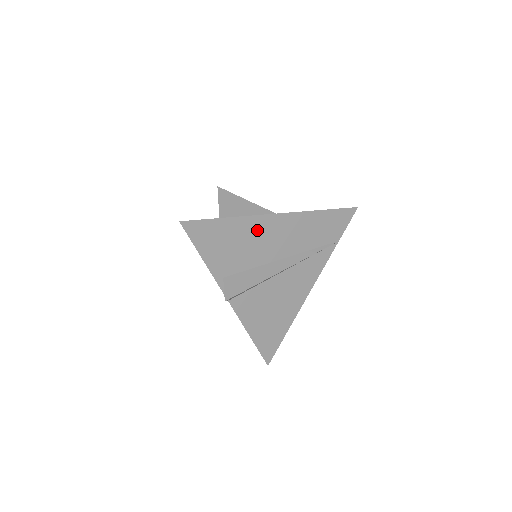
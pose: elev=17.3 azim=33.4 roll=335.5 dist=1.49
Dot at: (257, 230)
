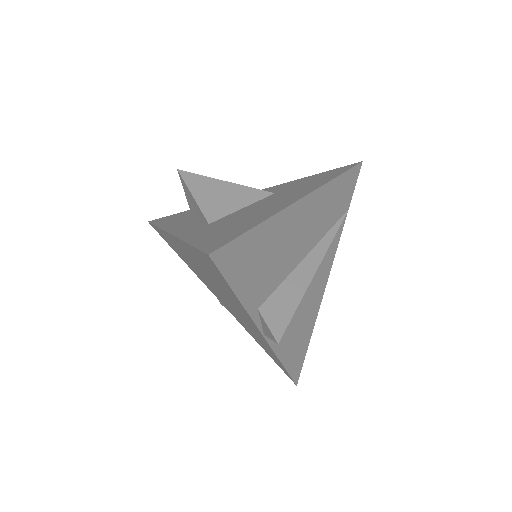
Dot at: (286, 228)
